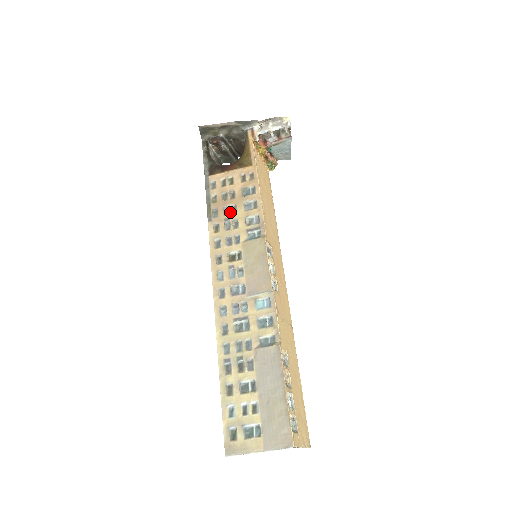
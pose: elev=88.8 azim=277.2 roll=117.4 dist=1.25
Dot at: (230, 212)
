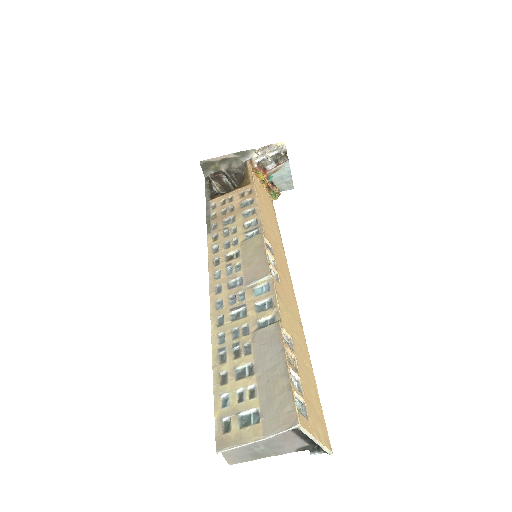
Dot at: (229, 222)
